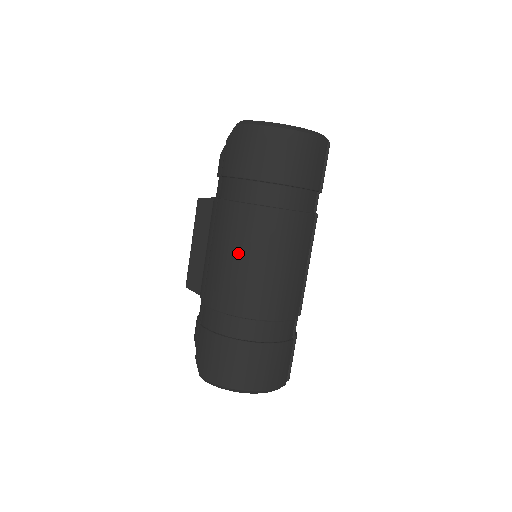
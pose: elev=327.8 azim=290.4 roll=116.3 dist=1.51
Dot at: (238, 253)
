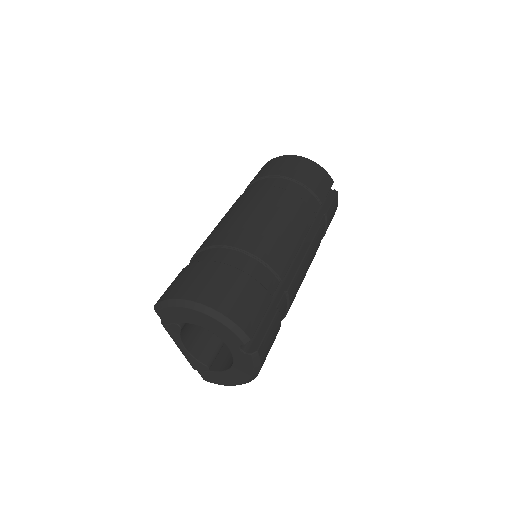
Dot at: (236, 211)
